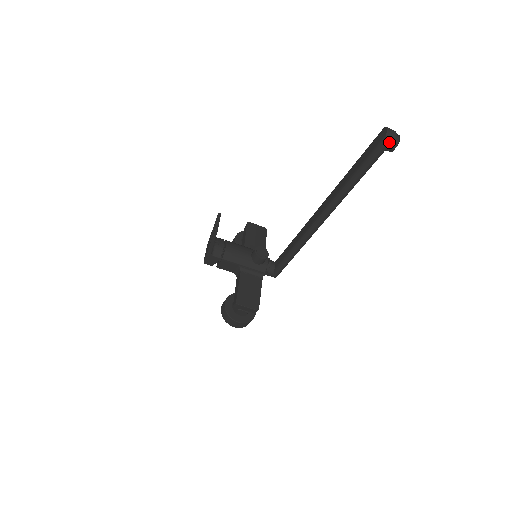
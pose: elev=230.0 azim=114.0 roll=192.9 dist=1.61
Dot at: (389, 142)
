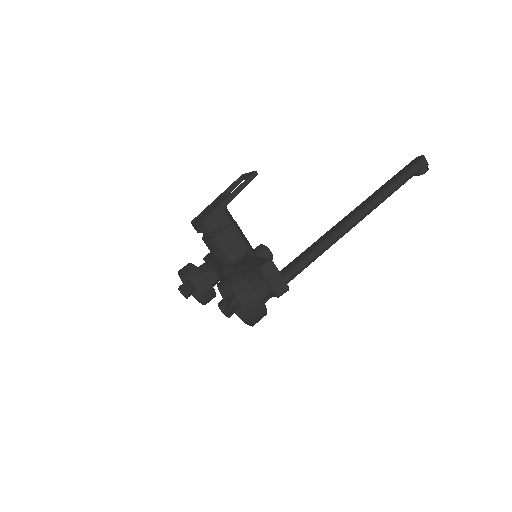
Dot at: (426, 162)
